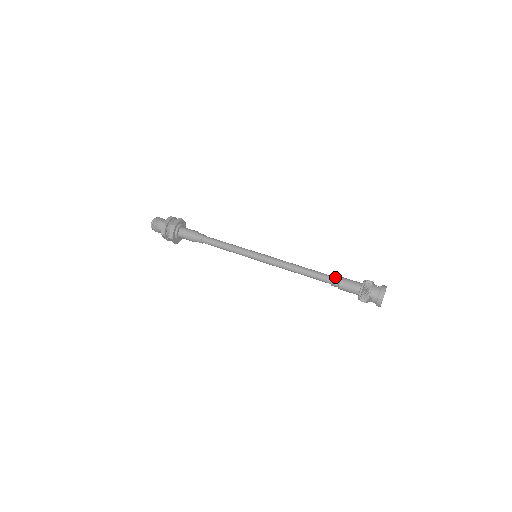
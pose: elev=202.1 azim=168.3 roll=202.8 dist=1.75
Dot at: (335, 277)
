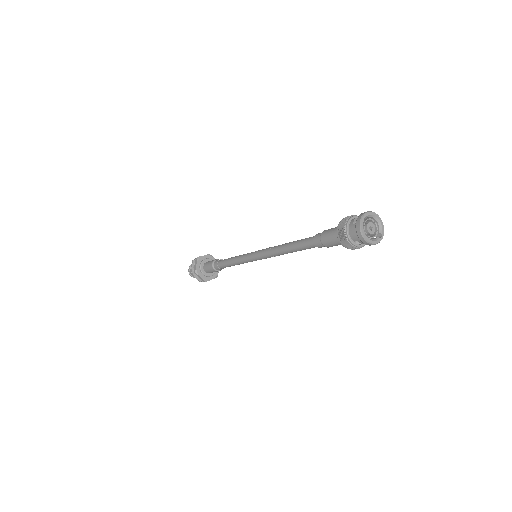
Dot at: (315, 239)
